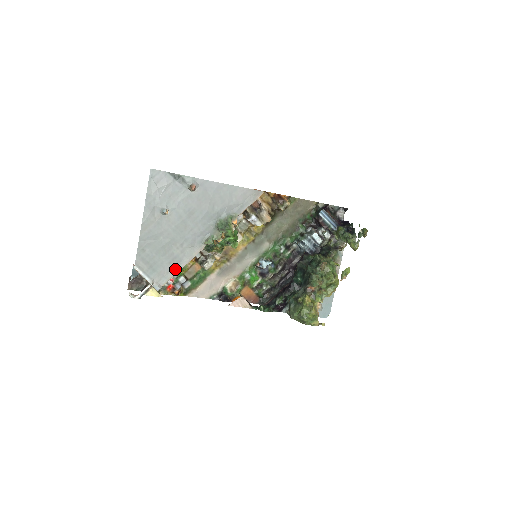
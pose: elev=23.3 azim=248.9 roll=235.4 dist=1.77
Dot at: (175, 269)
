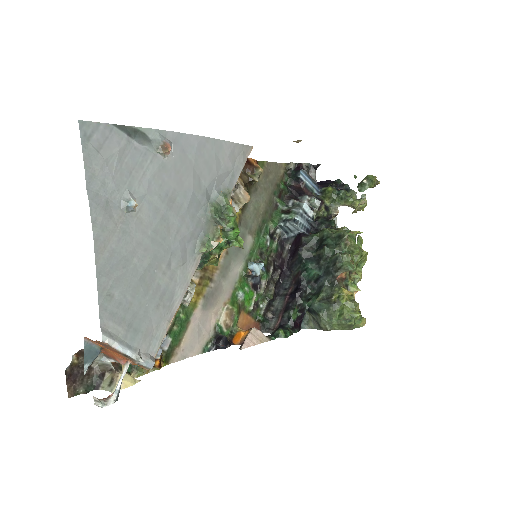
Dot at: (167, 315)
